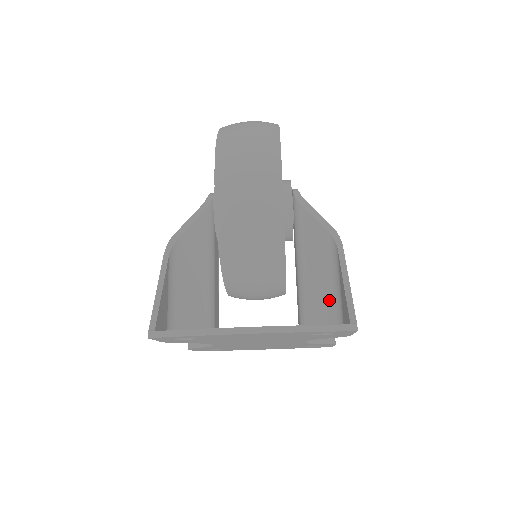
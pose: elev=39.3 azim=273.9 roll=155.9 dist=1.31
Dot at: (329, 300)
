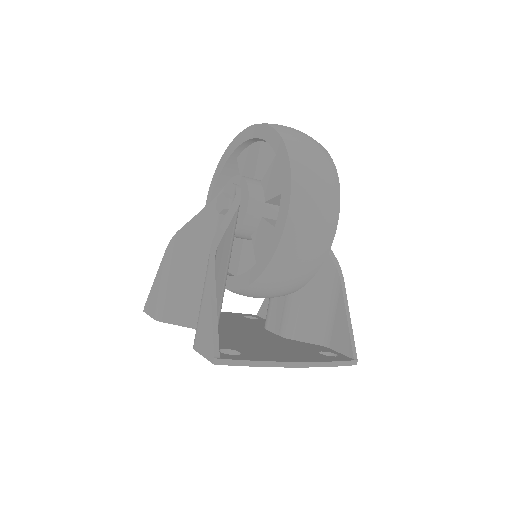
Dot at: (319, 319)
